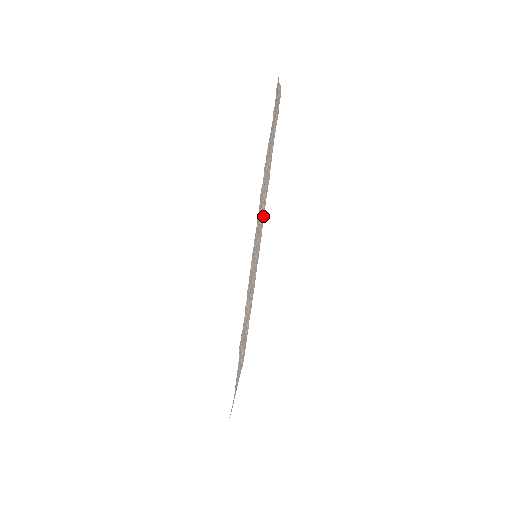
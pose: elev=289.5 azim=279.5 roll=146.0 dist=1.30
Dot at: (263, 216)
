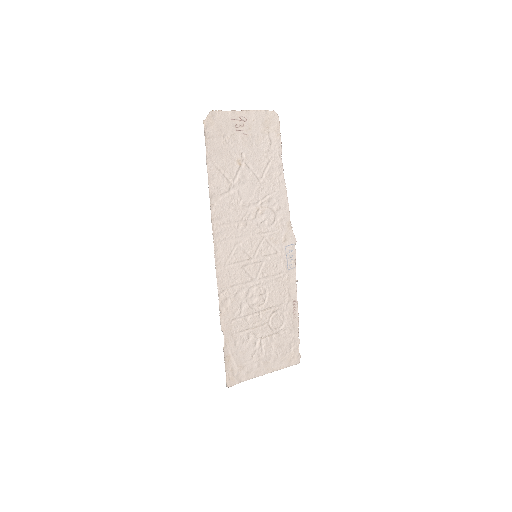
Dot at: (281, 223)
